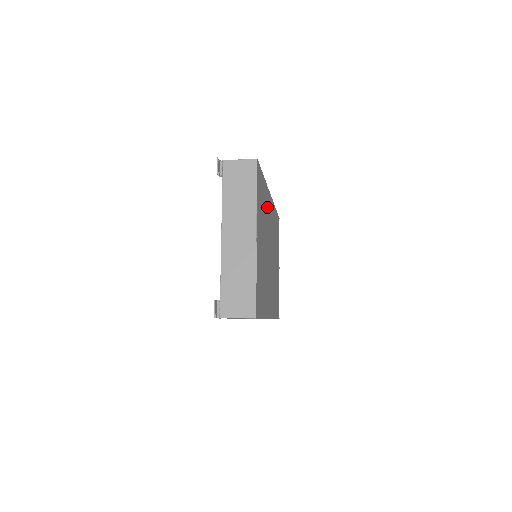
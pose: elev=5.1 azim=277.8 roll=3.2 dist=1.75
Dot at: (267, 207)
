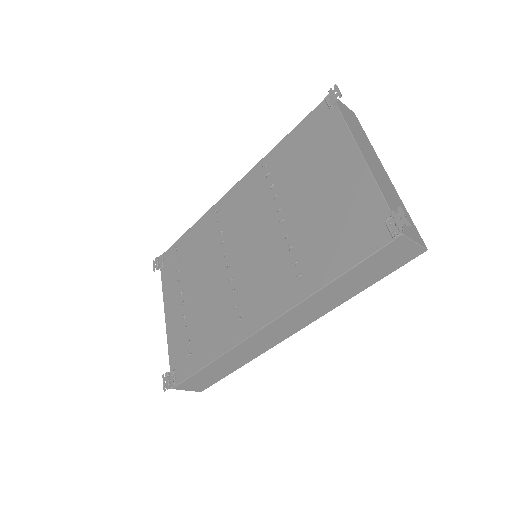
Dot at: occluded
